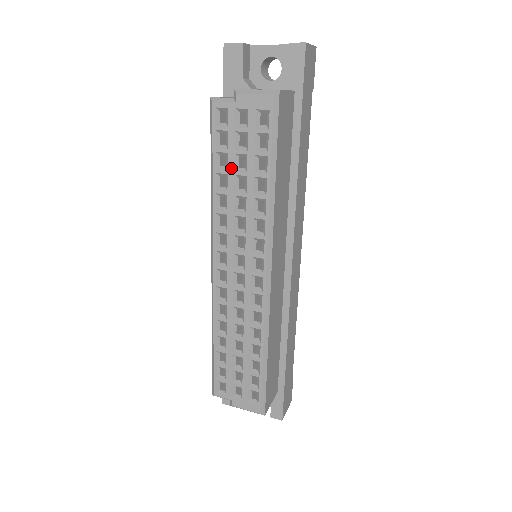
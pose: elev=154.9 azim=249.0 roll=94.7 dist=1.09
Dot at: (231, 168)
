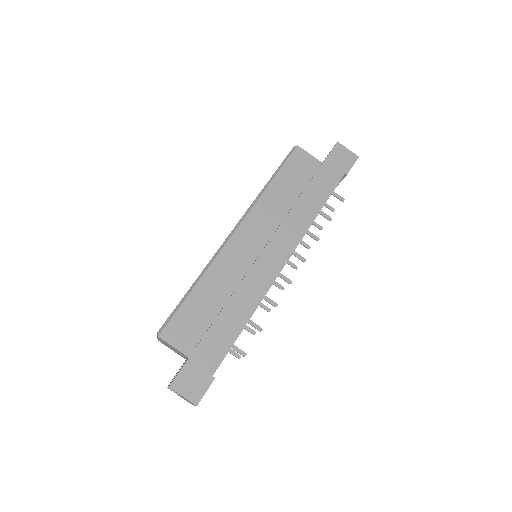
Dot at: occluded
